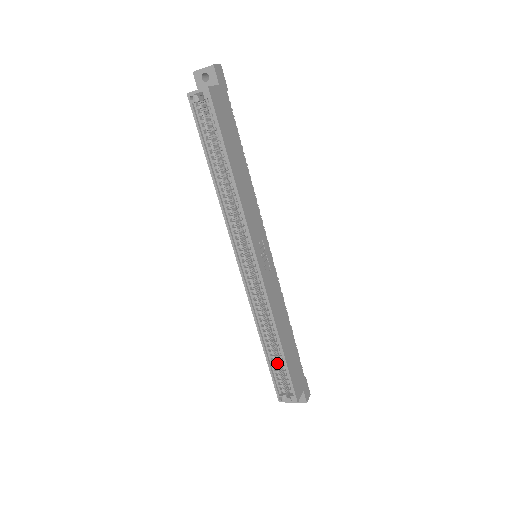
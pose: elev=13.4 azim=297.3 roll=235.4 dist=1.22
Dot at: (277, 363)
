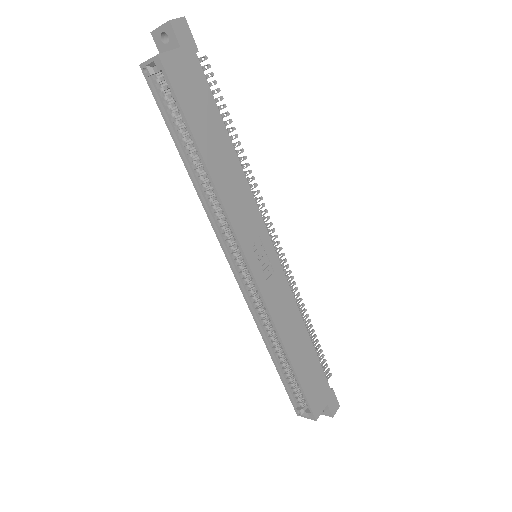
Dot at: (291, 376)
